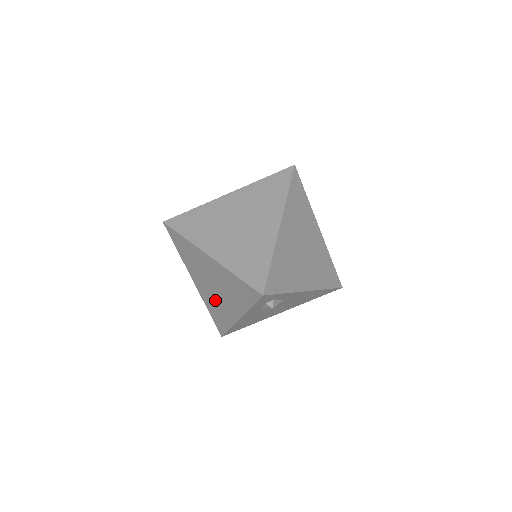
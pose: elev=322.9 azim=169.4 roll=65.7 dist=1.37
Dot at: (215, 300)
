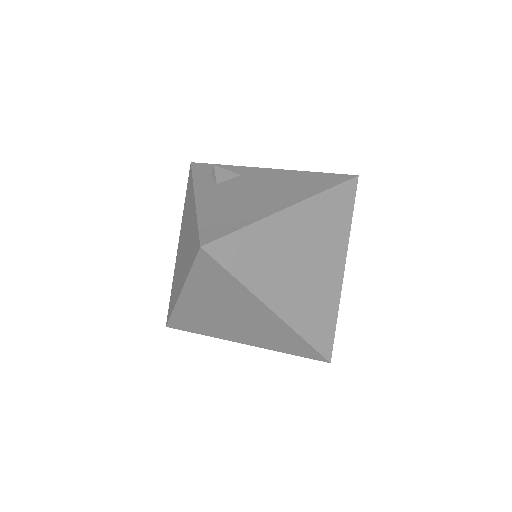
Dot at: (212, 320)
